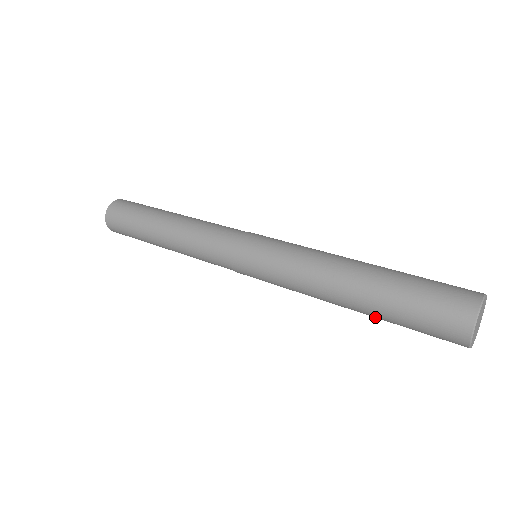
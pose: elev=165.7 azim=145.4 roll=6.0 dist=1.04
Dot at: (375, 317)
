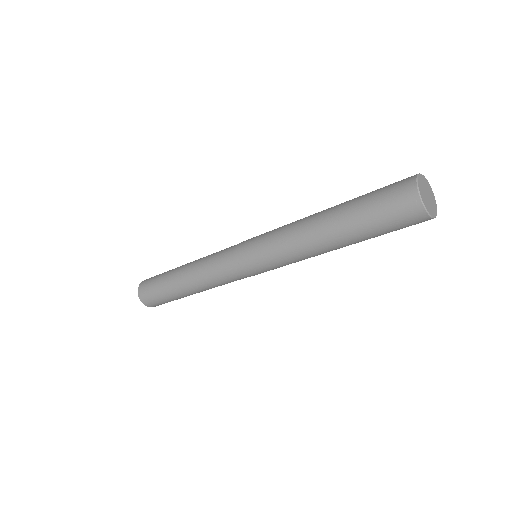
Dot at: (355, 240)
